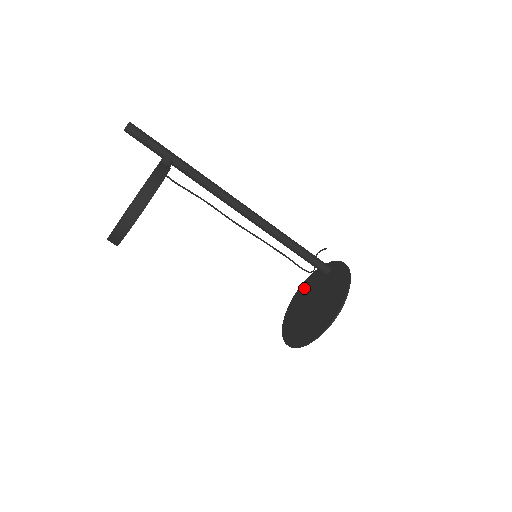
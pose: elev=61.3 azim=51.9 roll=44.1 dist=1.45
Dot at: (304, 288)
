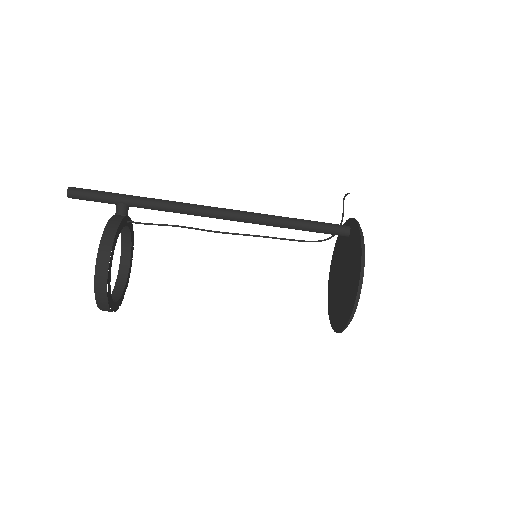
Dot at: (336, 250)
